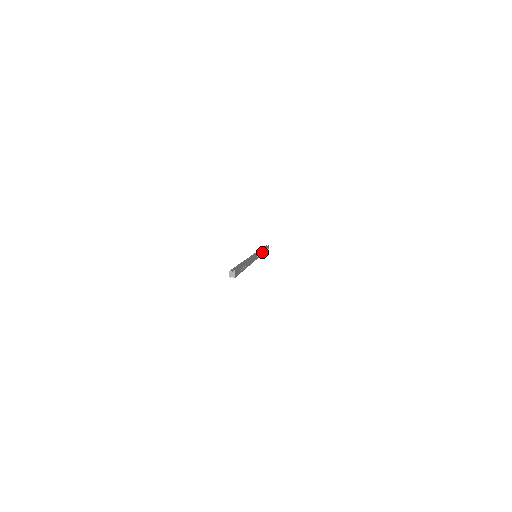
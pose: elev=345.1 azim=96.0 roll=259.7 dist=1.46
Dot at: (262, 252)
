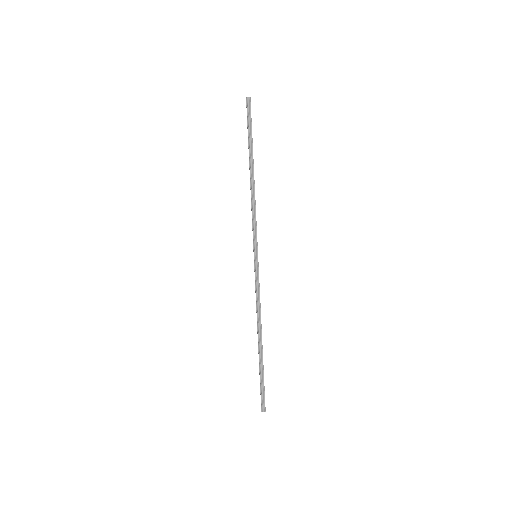
Dot at: (255, 204)
